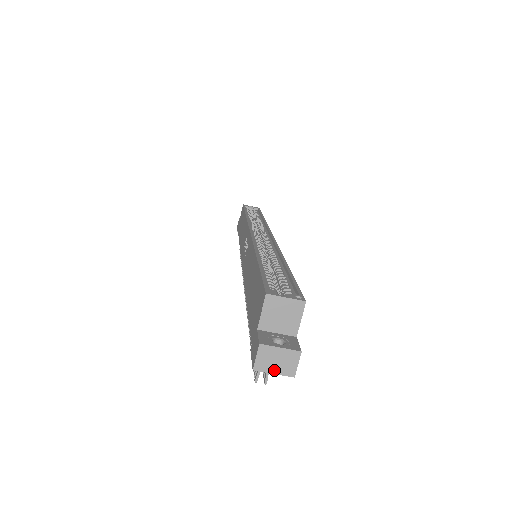
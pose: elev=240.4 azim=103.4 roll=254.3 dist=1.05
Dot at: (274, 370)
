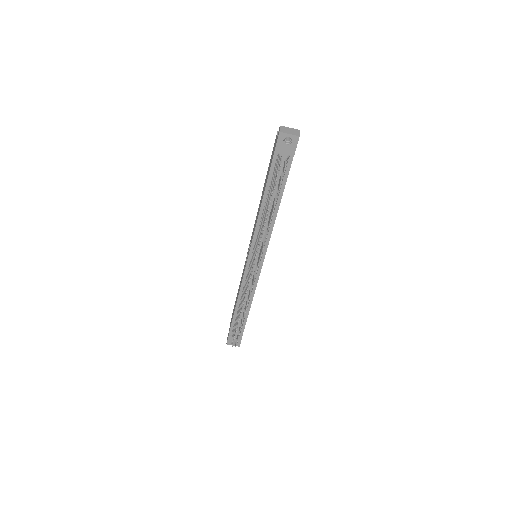
Dot at: (289, 133)
